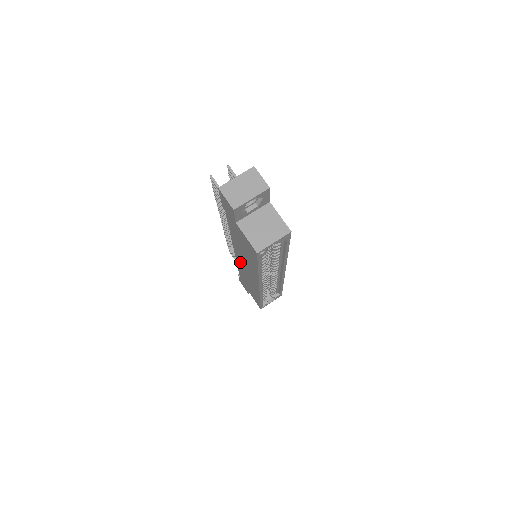
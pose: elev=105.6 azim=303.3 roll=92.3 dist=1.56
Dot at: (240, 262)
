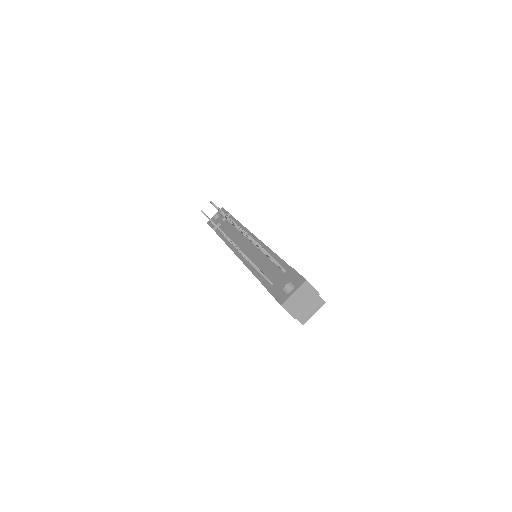
Dot at: occluded
